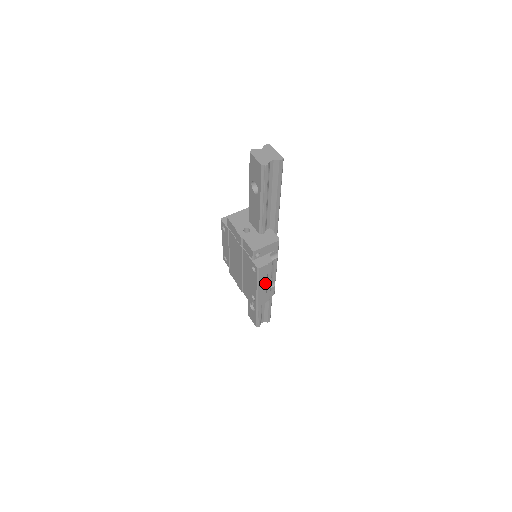
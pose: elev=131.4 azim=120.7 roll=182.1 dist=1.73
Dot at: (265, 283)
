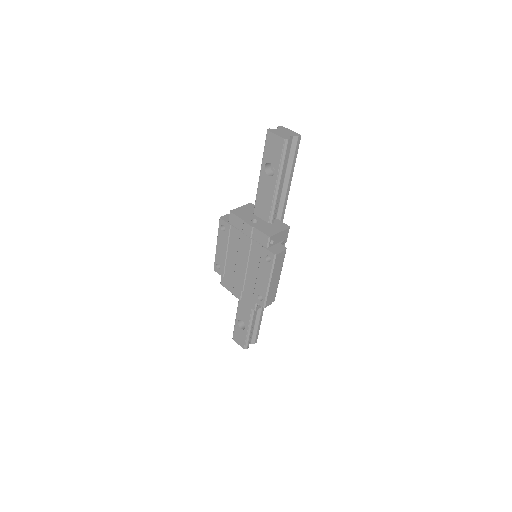
Dot at: (276, 276)
